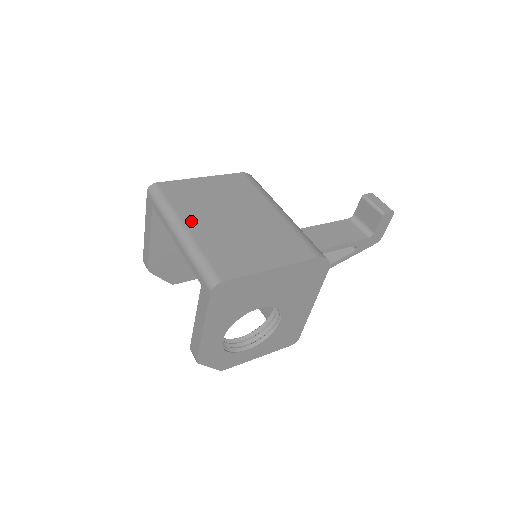
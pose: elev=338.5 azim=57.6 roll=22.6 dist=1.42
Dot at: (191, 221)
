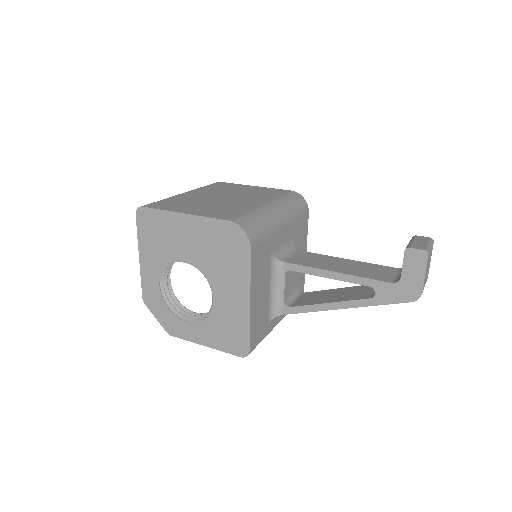
Dot at: (195, 192)
